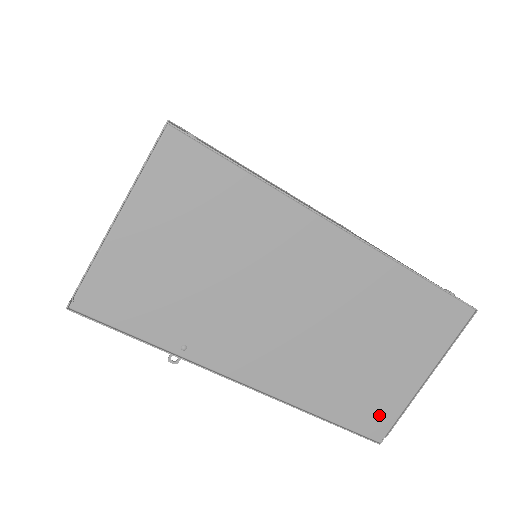
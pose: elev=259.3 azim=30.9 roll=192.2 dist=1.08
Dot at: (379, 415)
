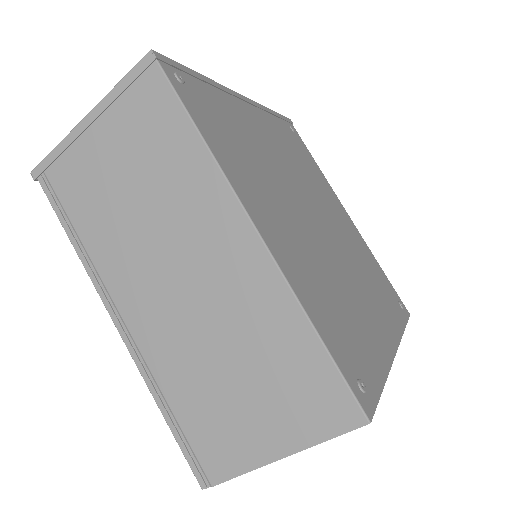
Dot at: occluded
